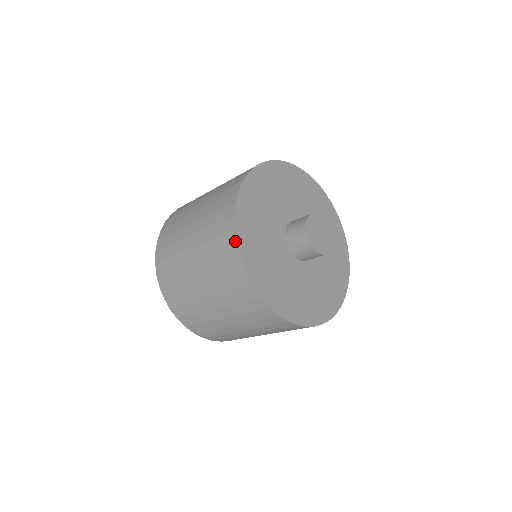
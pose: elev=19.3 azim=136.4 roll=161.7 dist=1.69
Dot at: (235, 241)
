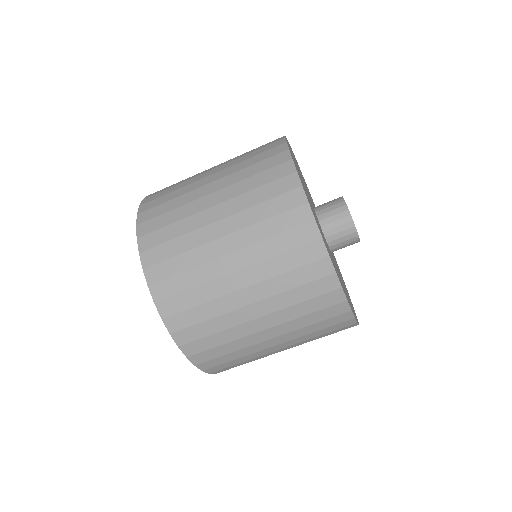
Dot at: occluded
